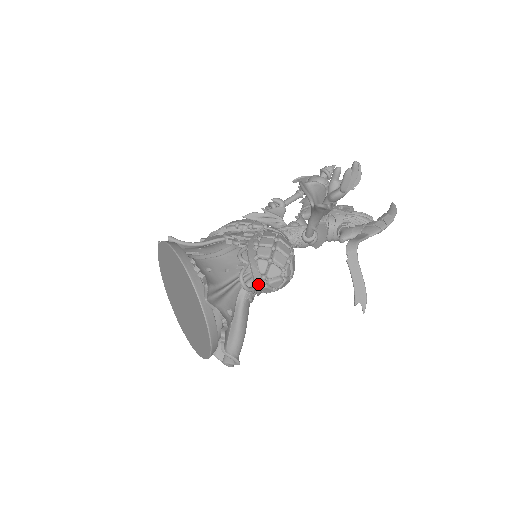
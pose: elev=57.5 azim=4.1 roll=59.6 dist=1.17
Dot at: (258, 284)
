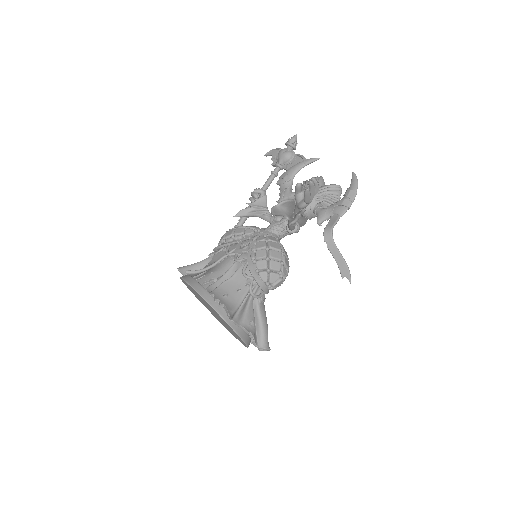
Dot at: (265, 290)
